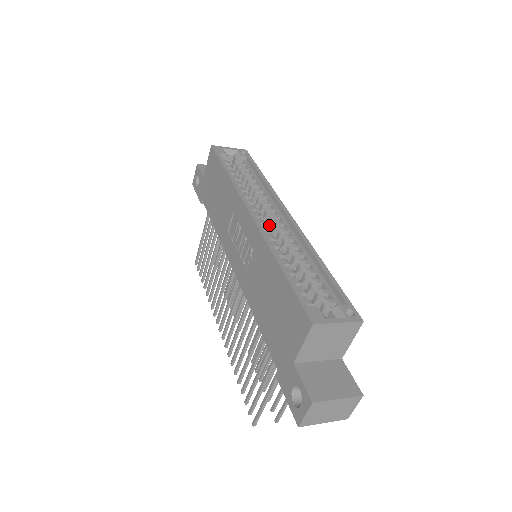
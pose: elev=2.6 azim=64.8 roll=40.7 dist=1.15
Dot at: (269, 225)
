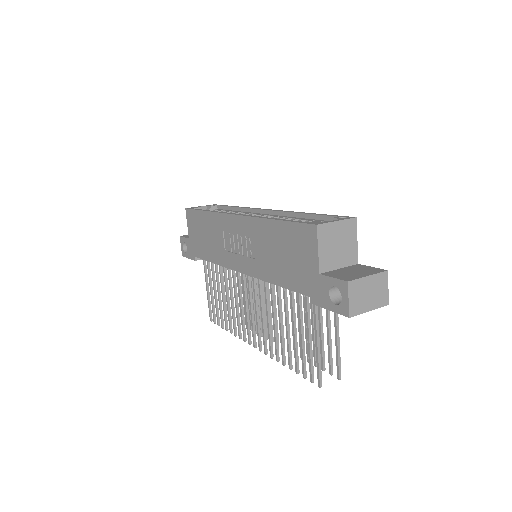
Dot at: occluded
